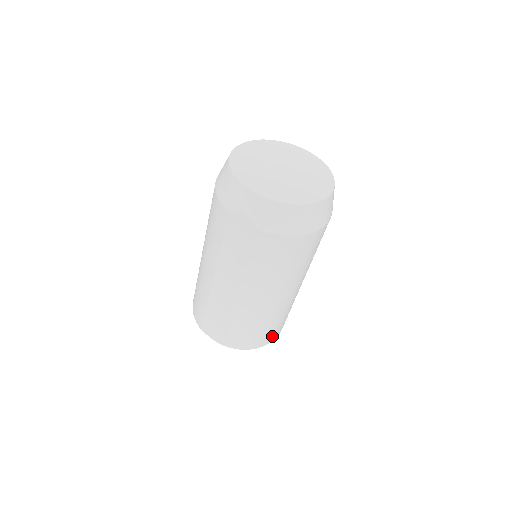
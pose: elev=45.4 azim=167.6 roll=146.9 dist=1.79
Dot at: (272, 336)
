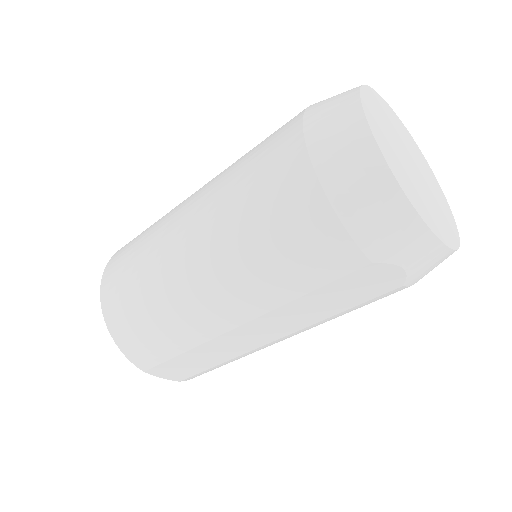
Dot at: occluded
